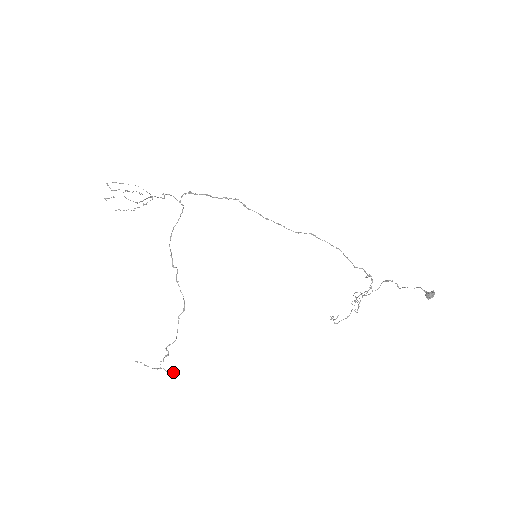
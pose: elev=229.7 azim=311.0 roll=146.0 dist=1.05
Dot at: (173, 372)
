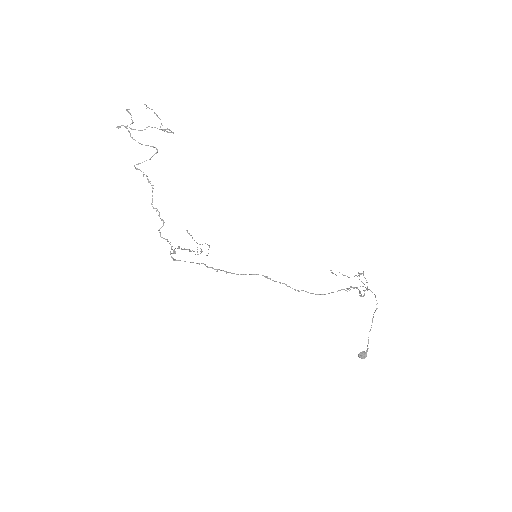
Dot at: (208, 245)
